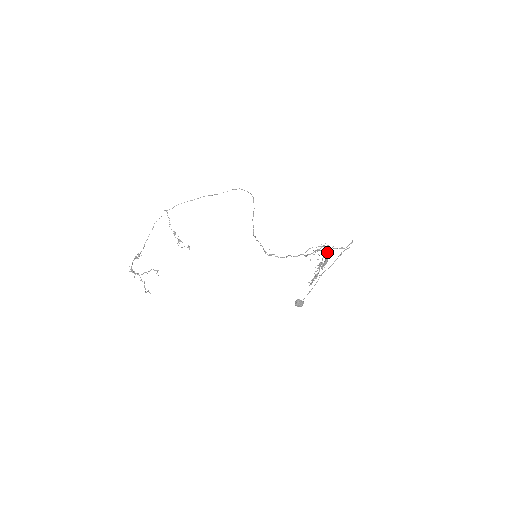
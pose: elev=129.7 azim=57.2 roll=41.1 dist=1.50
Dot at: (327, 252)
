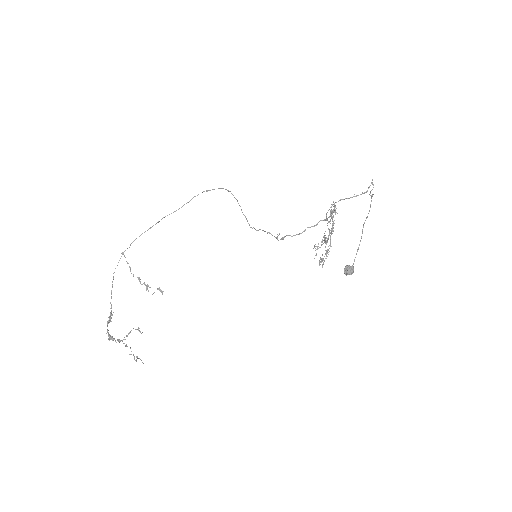
Dot at: occluded
